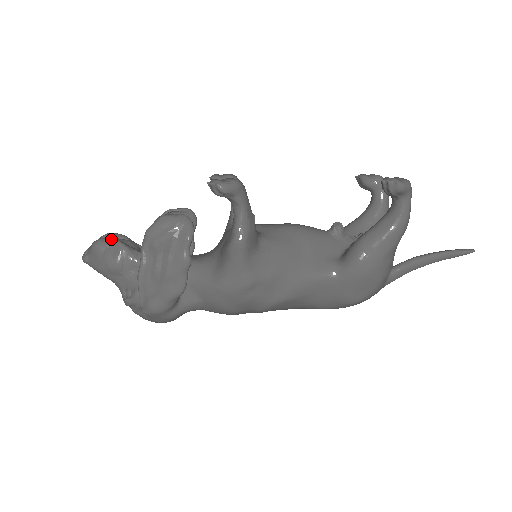
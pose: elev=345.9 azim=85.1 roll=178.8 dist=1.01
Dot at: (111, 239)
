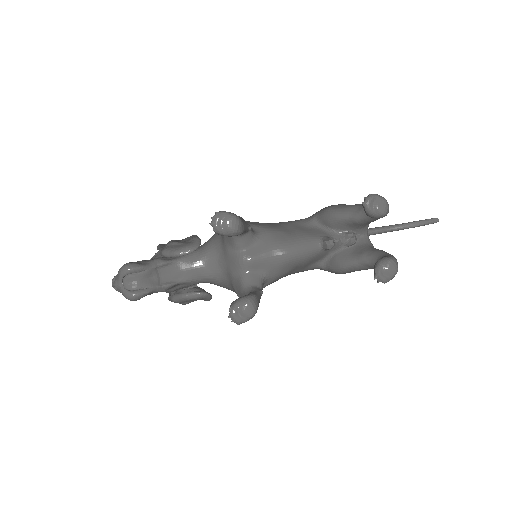
Dot at: (140, 295)
